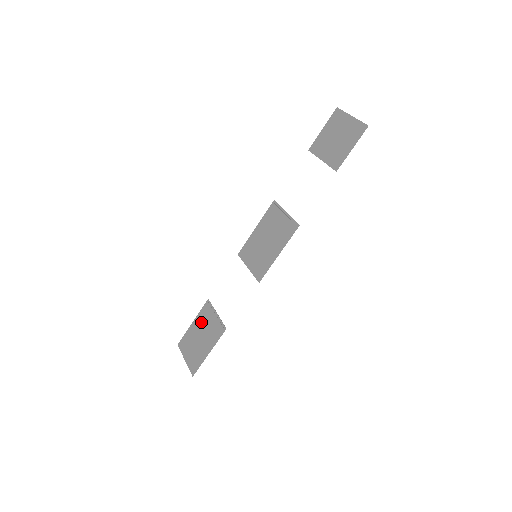
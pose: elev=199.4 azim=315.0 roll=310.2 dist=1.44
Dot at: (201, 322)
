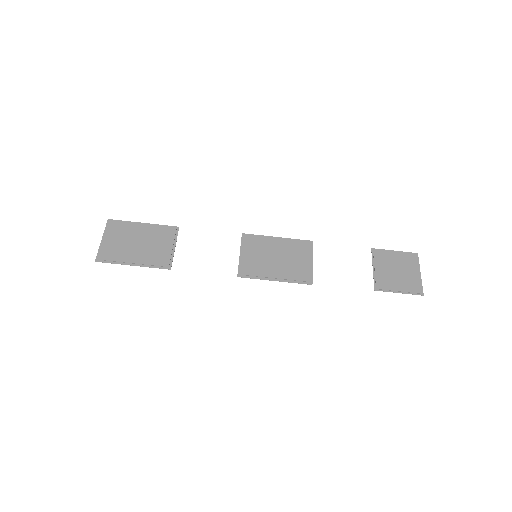
Dot at: (153, 234)
